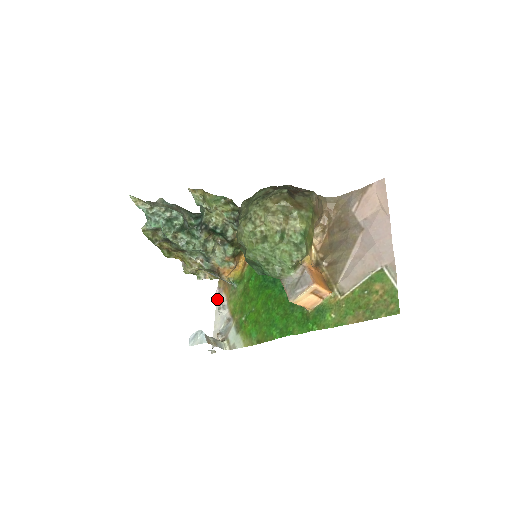
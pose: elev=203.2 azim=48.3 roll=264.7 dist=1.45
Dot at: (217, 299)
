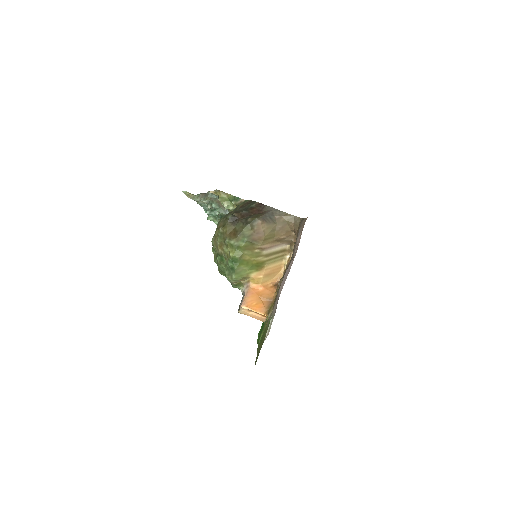
Dot at: occluded
